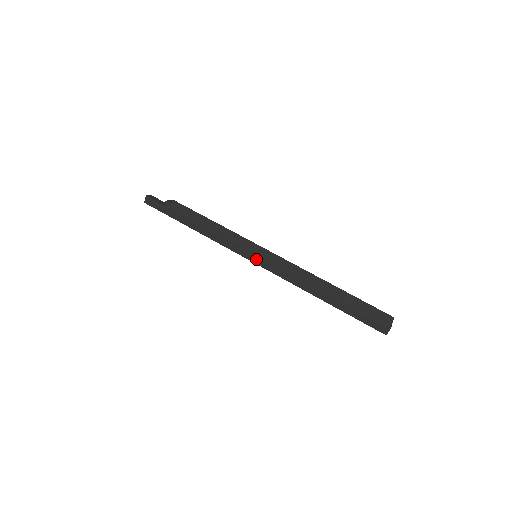
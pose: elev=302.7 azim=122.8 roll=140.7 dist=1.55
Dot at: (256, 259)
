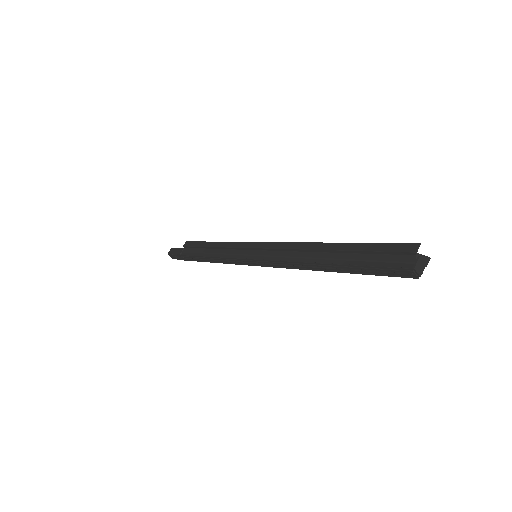
Dot at: (254, 255)
